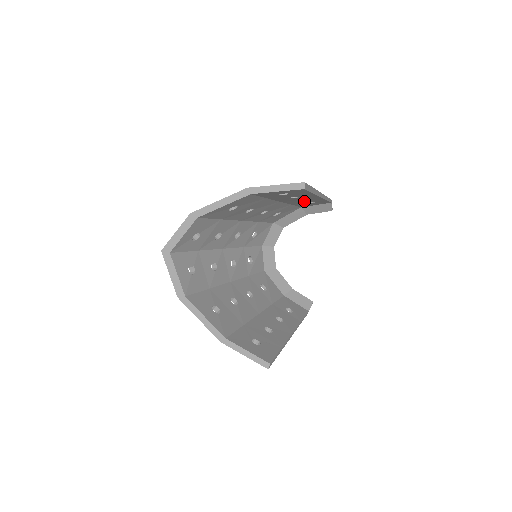
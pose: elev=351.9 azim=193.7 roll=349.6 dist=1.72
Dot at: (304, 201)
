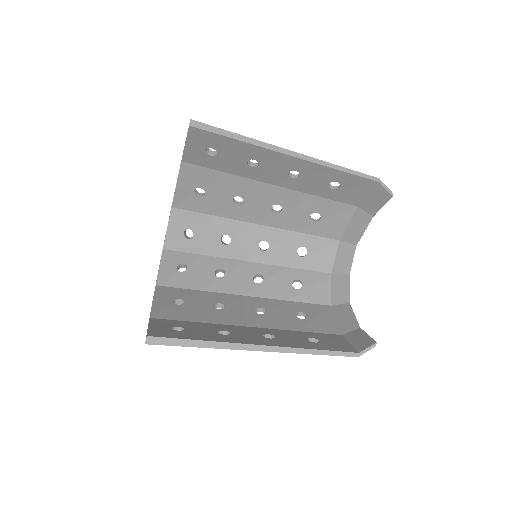
Dot at: (307, 179)
